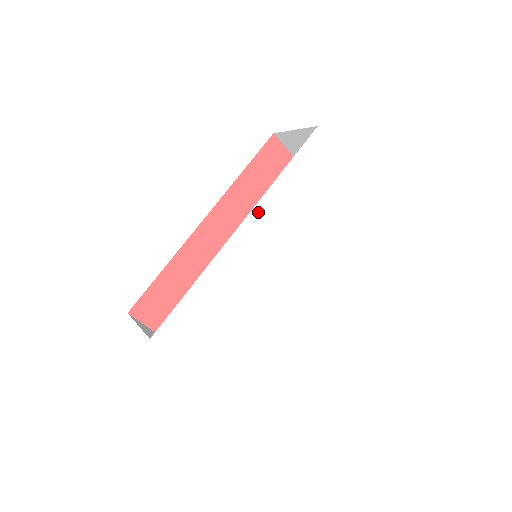
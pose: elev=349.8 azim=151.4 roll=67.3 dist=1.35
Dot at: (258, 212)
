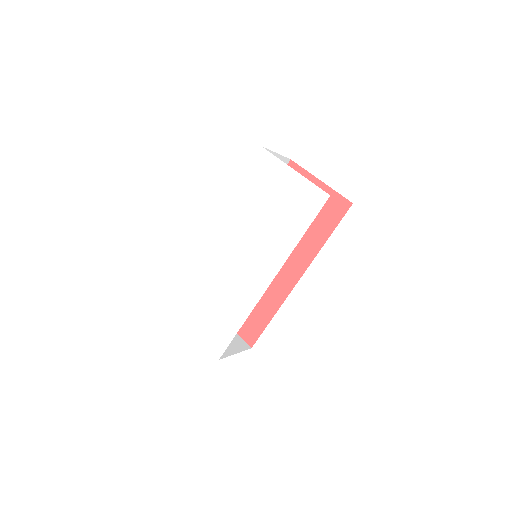
Dot at: (223, 219)
